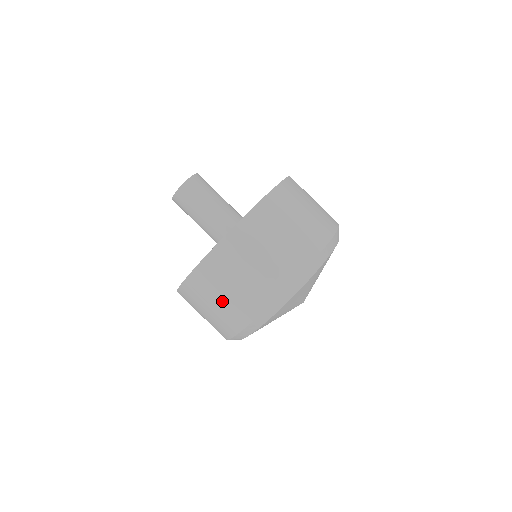
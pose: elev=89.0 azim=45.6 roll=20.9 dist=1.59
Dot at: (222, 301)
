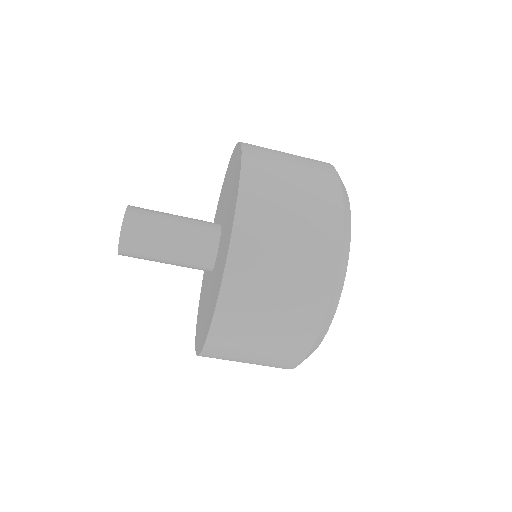
Dot at: occluded
